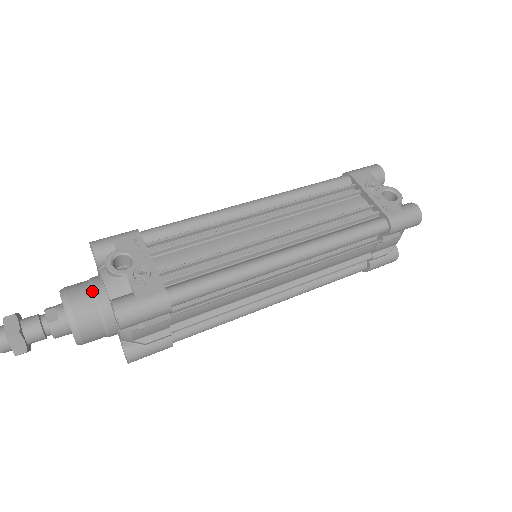
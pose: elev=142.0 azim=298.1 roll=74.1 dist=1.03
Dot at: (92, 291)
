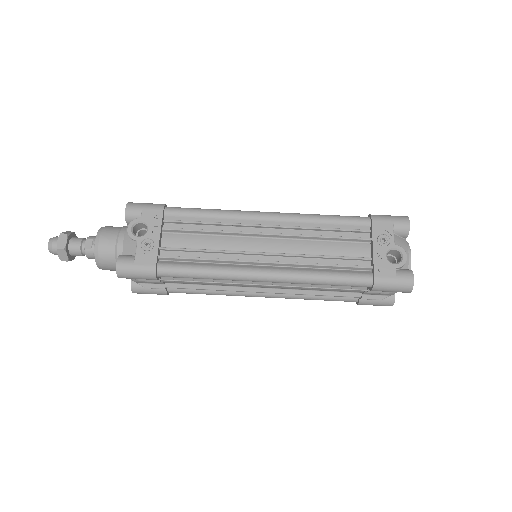
Dot at: (116, 240)
